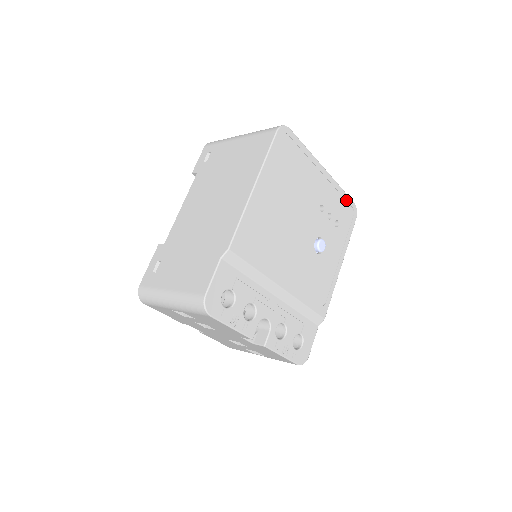
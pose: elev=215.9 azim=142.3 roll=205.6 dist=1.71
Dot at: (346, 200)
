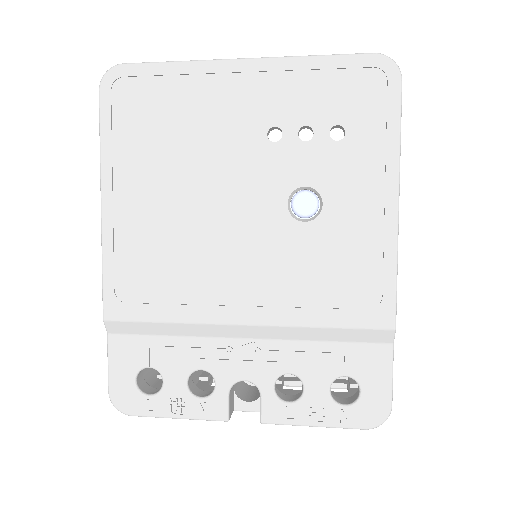
Dot at: (343, 68)
